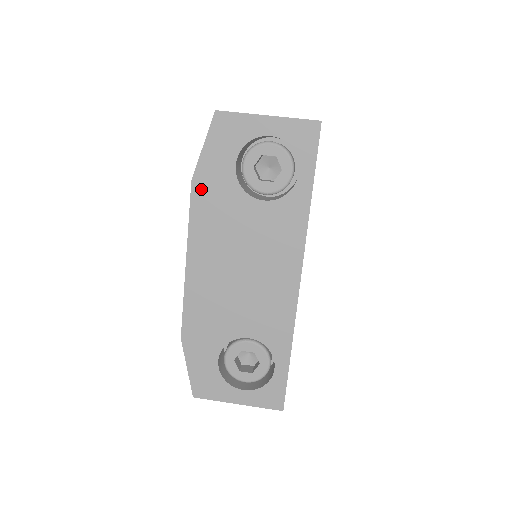
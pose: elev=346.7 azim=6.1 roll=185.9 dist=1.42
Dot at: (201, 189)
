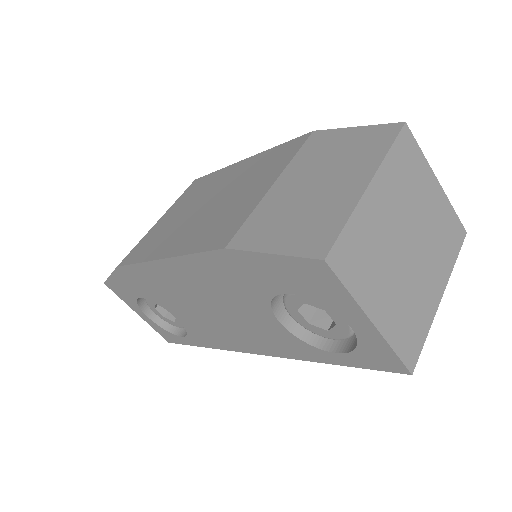
Dot at: (228, 261)
